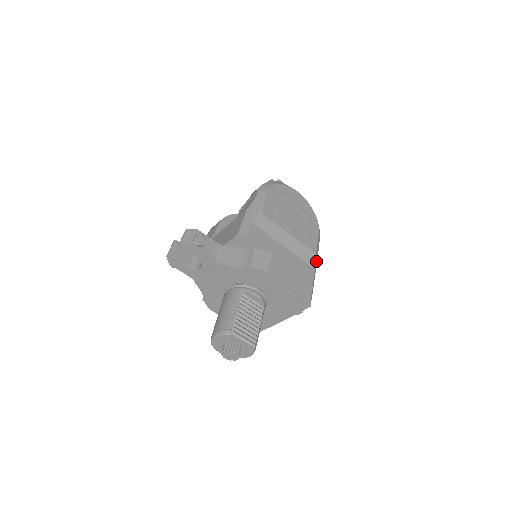
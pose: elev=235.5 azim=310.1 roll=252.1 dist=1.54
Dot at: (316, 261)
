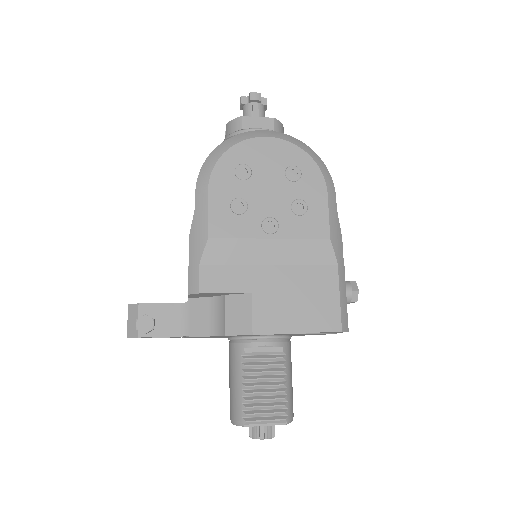
Dot at: (337, 246)
